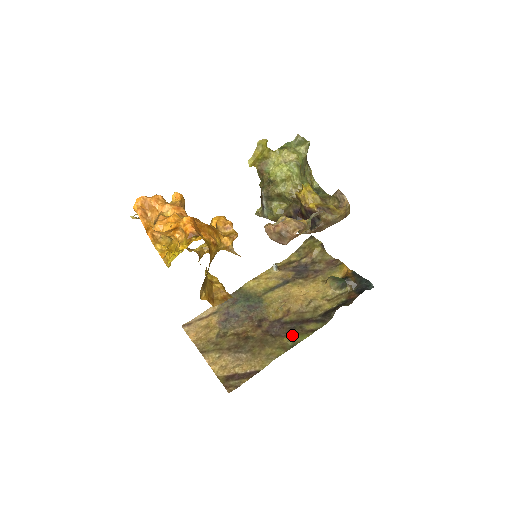
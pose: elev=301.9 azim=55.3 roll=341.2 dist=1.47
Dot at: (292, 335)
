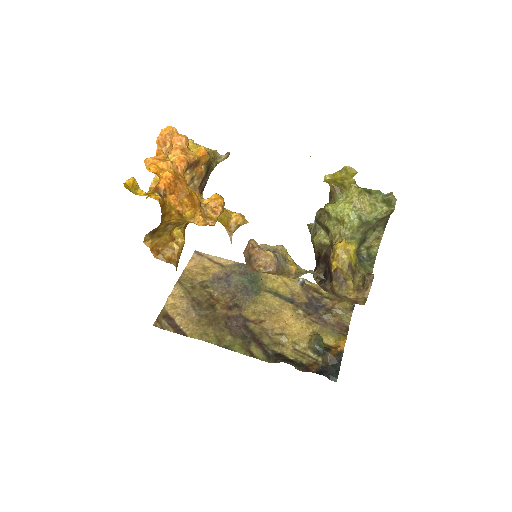
Dot at: (237, 340)
